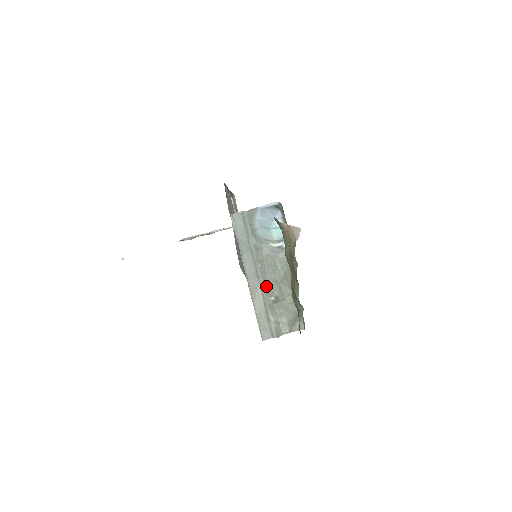
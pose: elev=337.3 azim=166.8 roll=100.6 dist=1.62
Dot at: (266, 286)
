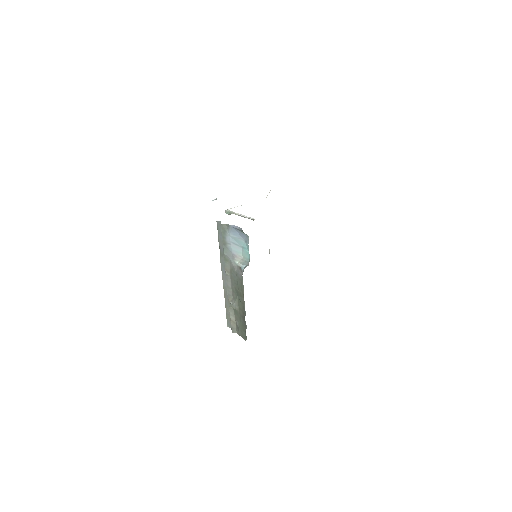
Dot at: (229, 291)
